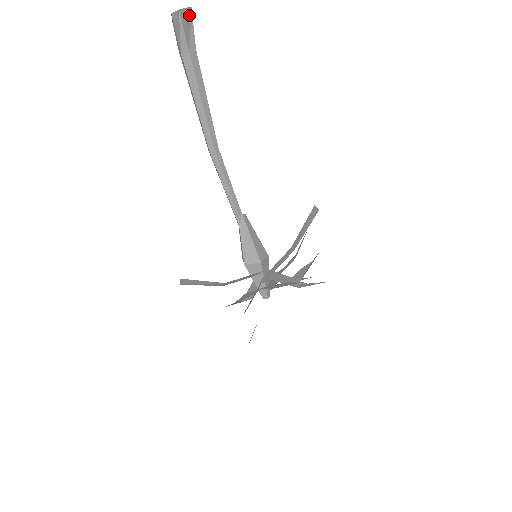
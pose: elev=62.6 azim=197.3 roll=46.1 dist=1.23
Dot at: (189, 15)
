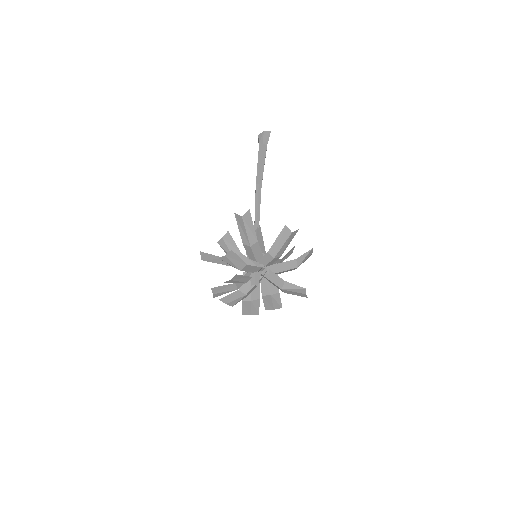
Dot at: occluded
